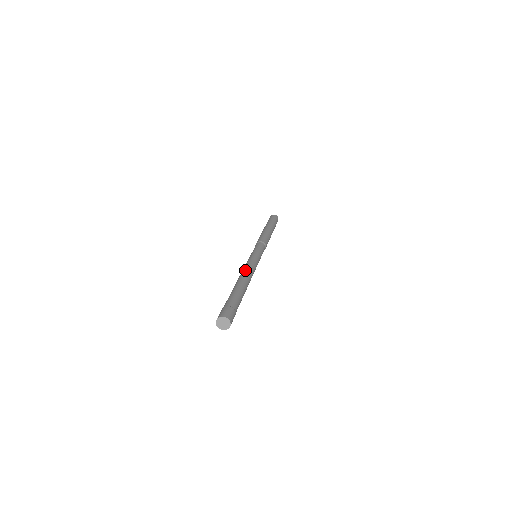
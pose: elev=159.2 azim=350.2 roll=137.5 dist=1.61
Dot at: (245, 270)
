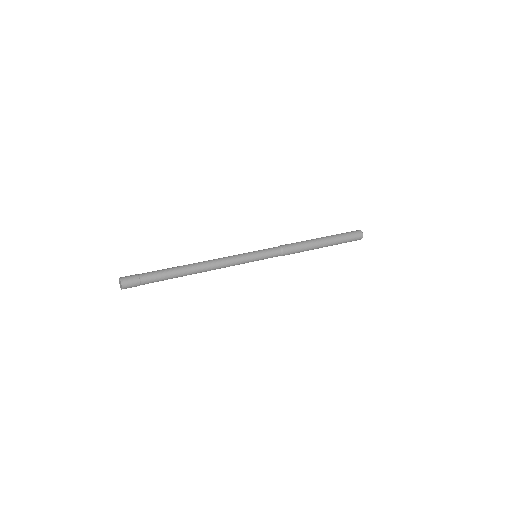
Dot at: occluded
